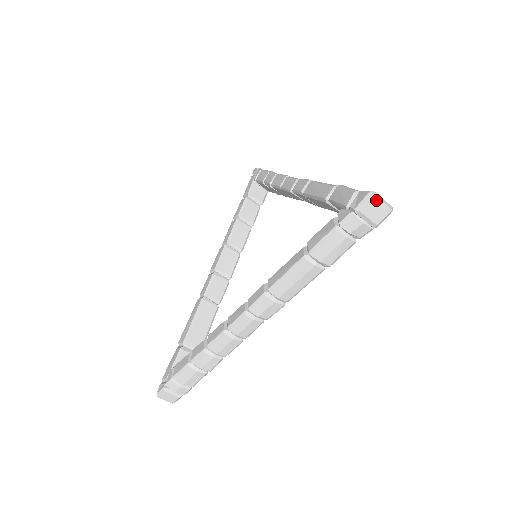
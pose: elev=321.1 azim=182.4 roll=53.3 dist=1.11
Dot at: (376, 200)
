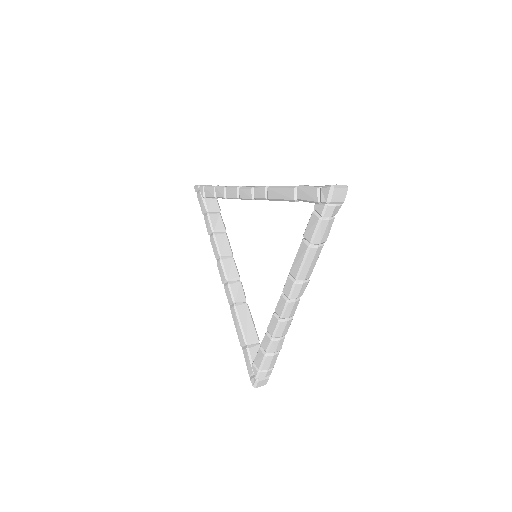
Dot at: (337, 190)
